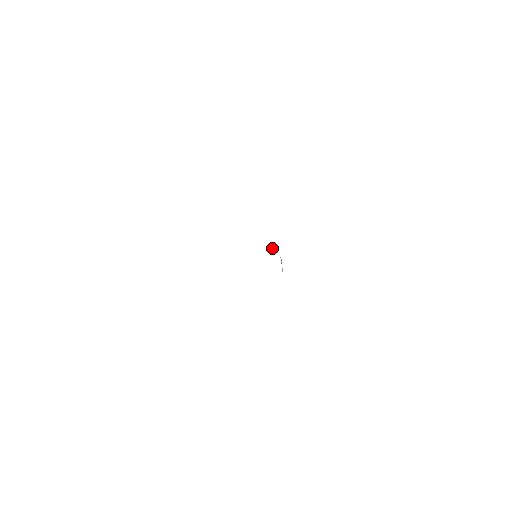
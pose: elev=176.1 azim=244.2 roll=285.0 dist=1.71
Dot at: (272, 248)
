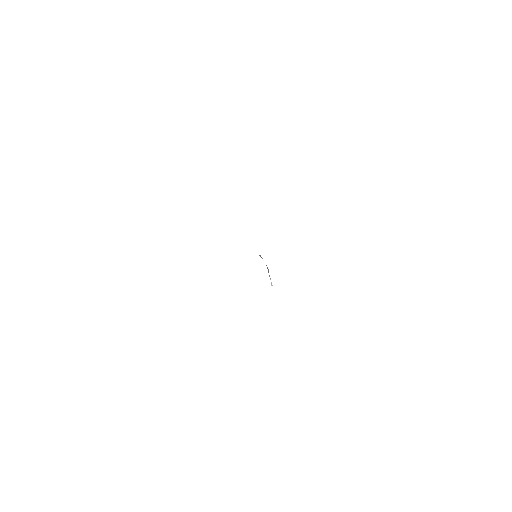
Dot at: occluded
